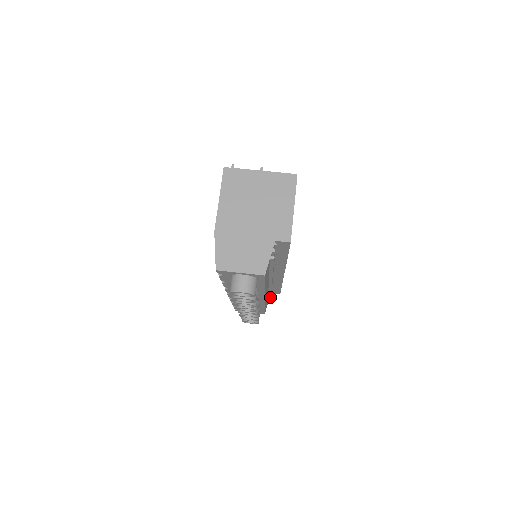
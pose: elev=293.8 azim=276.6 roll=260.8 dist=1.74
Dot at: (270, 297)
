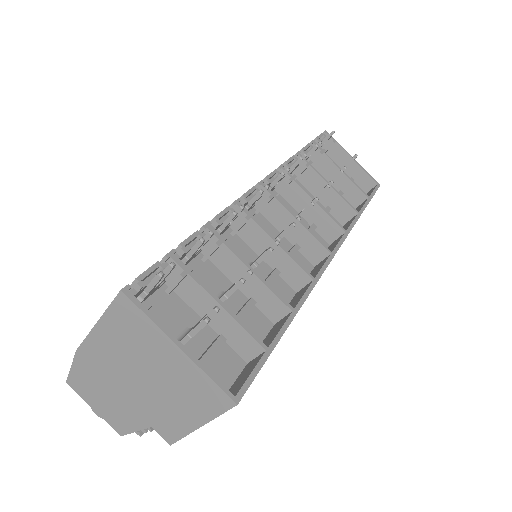
Dot at: occluded
